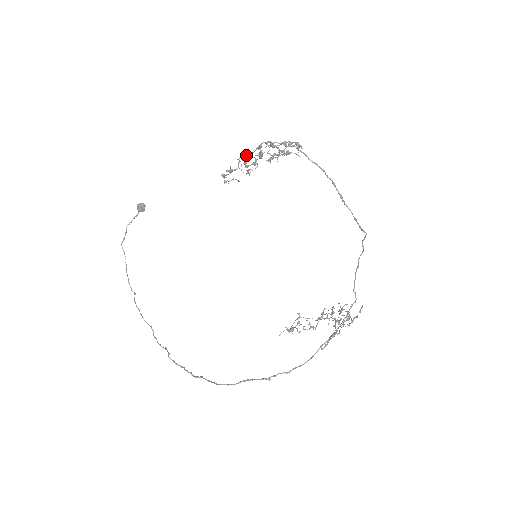
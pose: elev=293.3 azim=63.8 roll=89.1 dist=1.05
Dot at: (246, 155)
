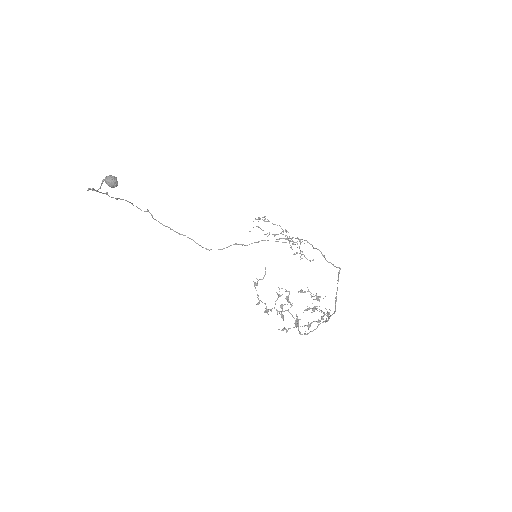
Dot at: occluded
